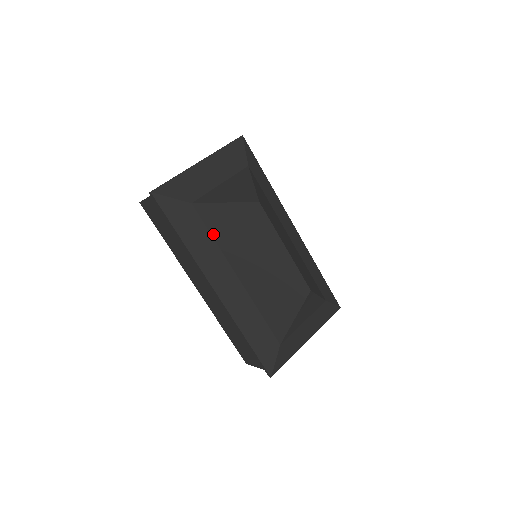
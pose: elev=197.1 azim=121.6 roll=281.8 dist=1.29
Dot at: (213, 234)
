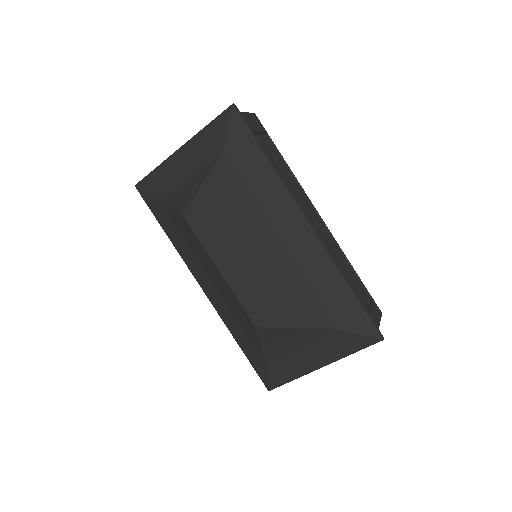
Dot at: (182, 235)
